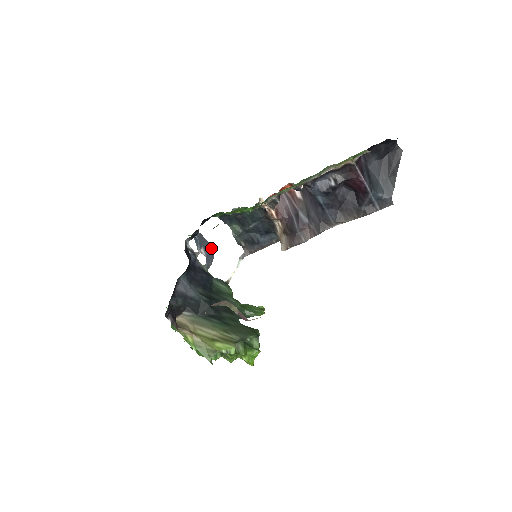
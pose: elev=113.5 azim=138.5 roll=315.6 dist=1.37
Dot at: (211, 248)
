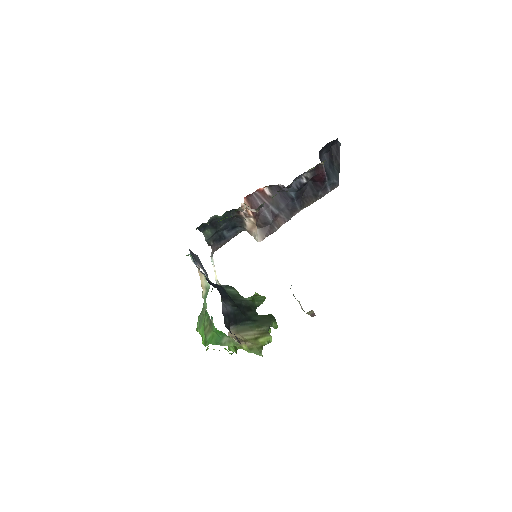
Dot at: (199, 259)
